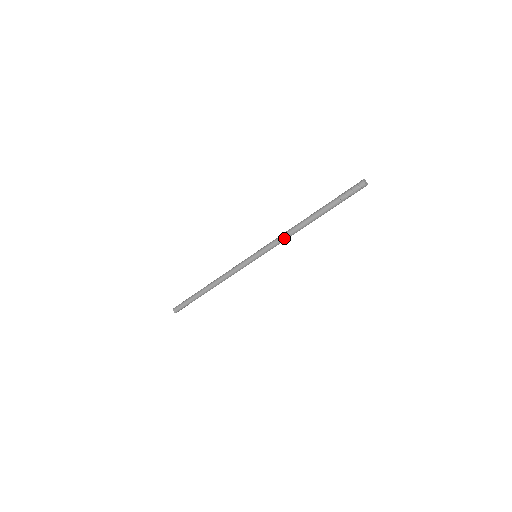
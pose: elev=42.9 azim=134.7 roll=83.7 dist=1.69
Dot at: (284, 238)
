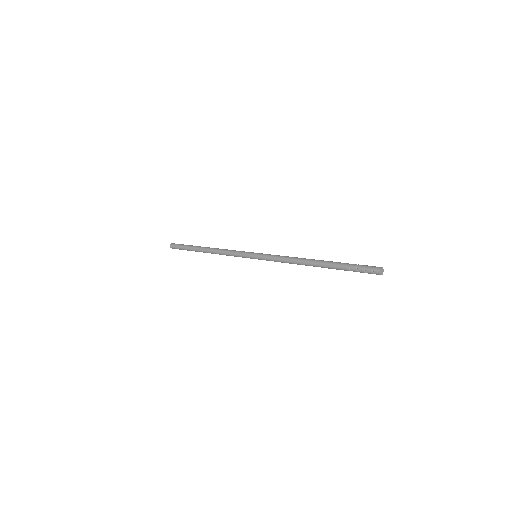
Dot at: (286, 262)
